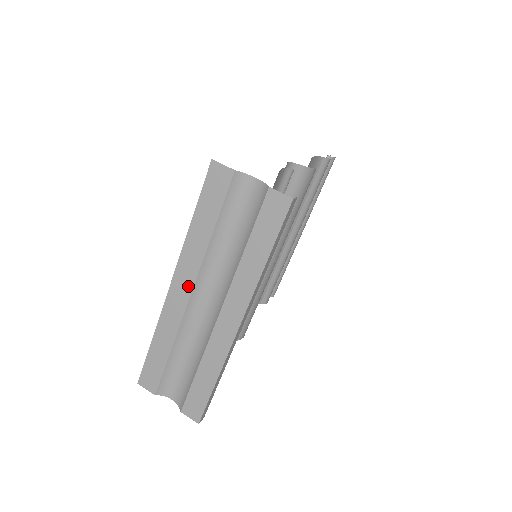
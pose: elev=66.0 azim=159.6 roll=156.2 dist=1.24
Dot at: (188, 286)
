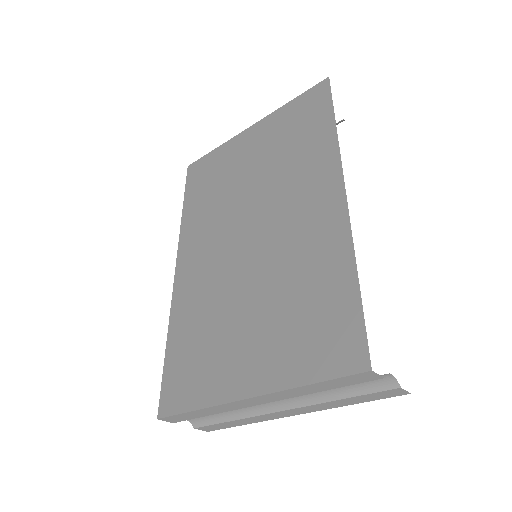
Dot at: (266, 402)
